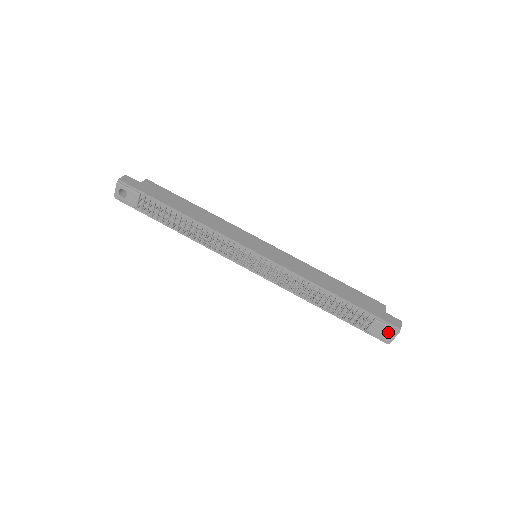
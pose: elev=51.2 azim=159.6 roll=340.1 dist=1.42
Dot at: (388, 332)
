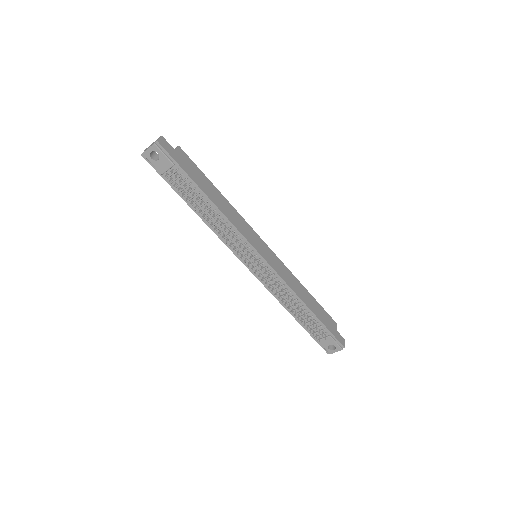
Dot at: (332, 345)
